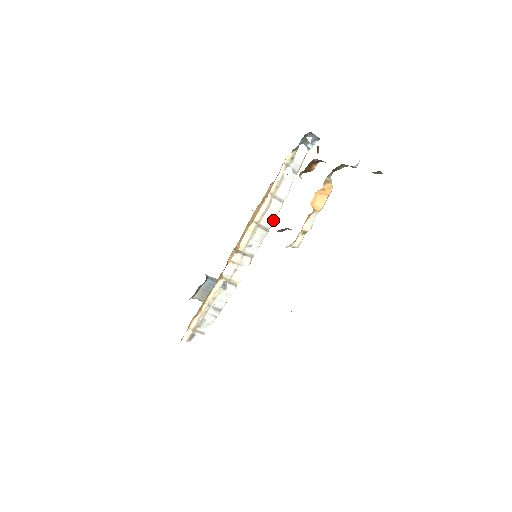
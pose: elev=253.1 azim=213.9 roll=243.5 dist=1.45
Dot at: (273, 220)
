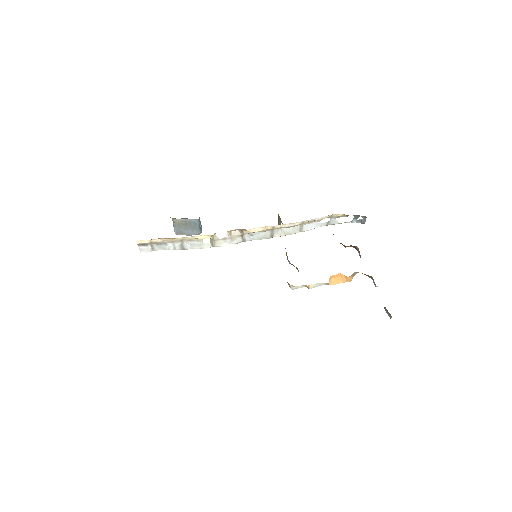
Dot at: (282, 235)
